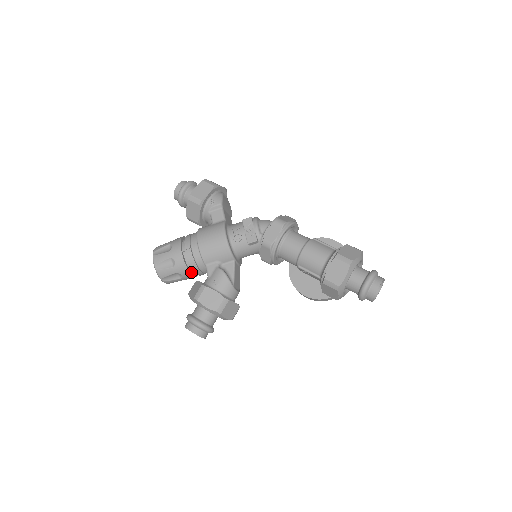
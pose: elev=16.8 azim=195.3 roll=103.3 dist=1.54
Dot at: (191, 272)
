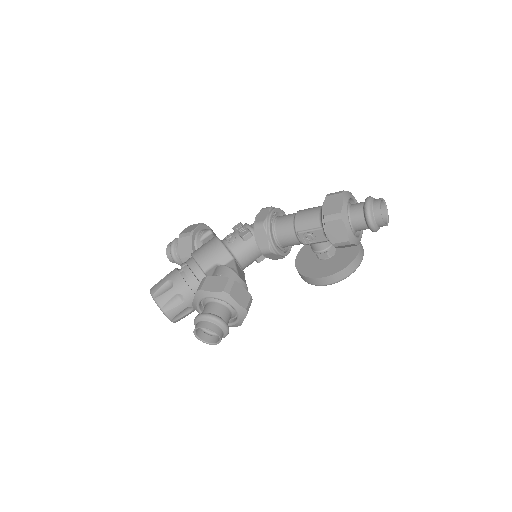
Dot at: (192, 291)
